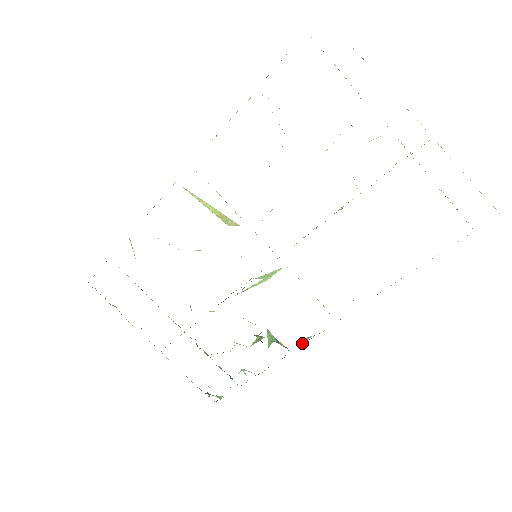
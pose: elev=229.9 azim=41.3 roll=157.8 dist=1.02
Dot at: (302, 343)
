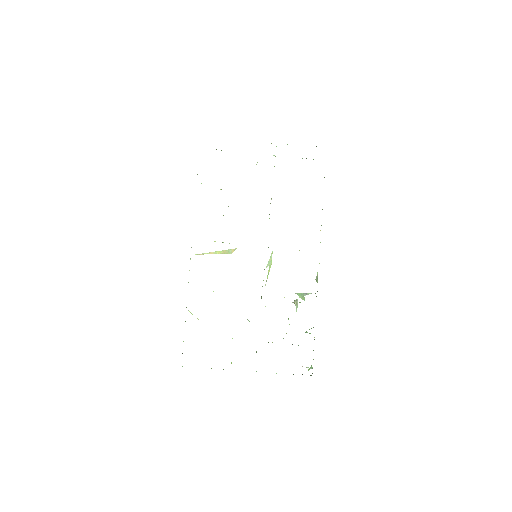
Dot at: (317, 282)
